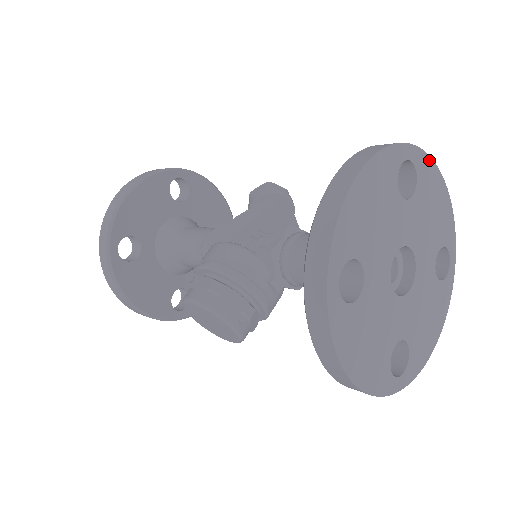
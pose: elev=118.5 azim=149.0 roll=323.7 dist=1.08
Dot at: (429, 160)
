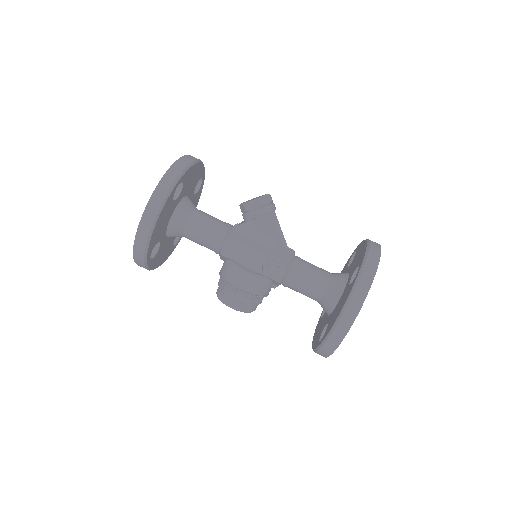
Dot at: (379, 258)
